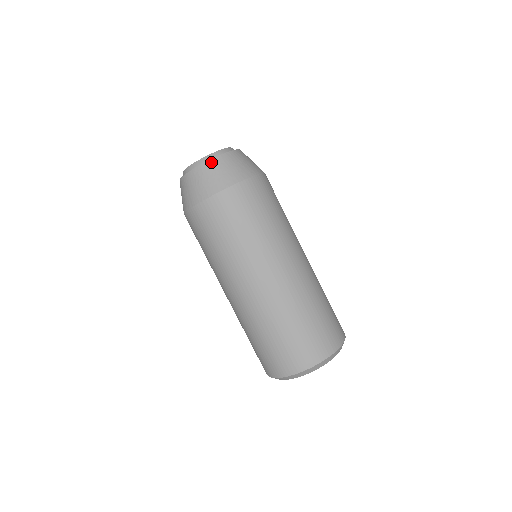
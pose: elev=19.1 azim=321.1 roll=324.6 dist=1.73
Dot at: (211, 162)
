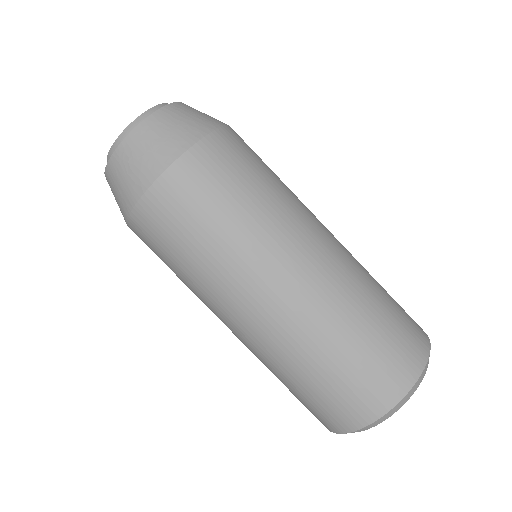
Dot at: (139, 129)
